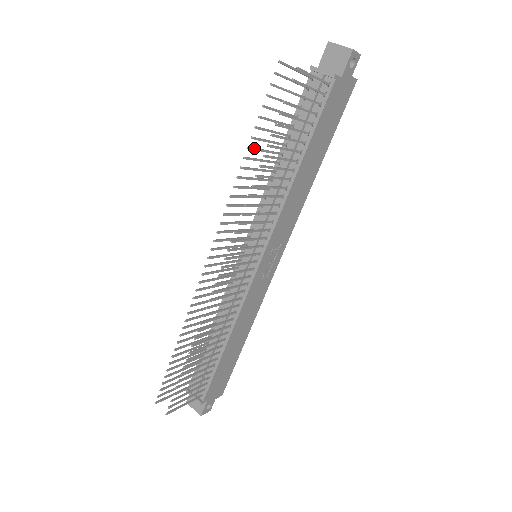
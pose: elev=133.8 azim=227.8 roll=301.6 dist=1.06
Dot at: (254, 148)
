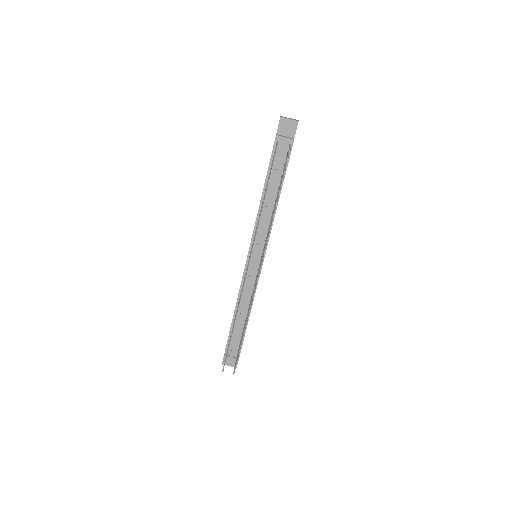
Dot at: (264, 198)
